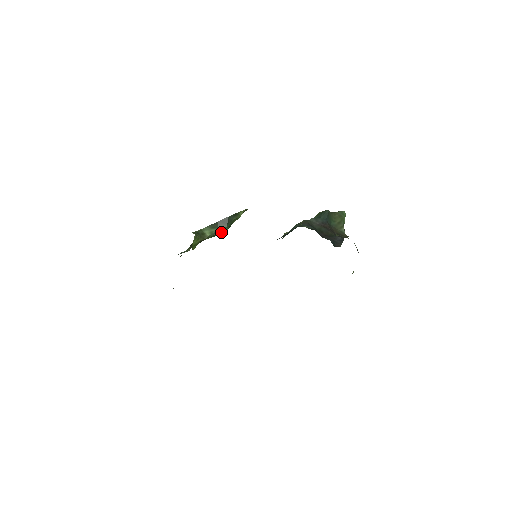
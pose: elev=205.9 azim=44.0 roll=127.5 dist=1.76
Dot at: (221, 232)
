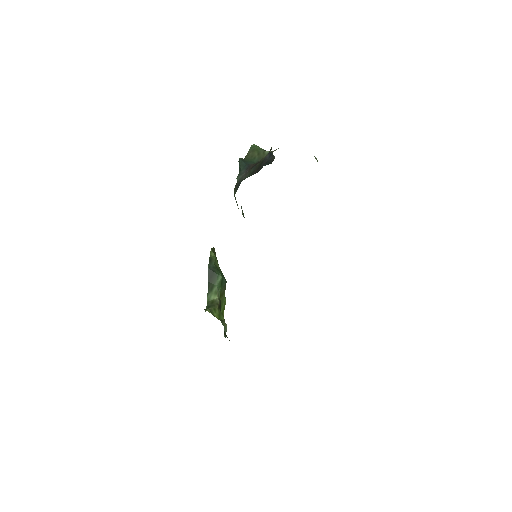
Dot at: (221, 283)
